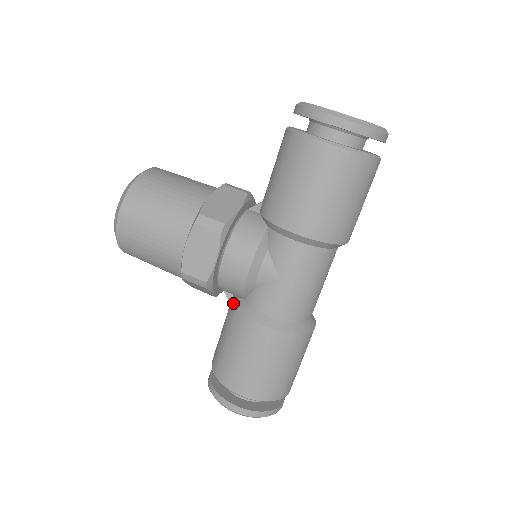
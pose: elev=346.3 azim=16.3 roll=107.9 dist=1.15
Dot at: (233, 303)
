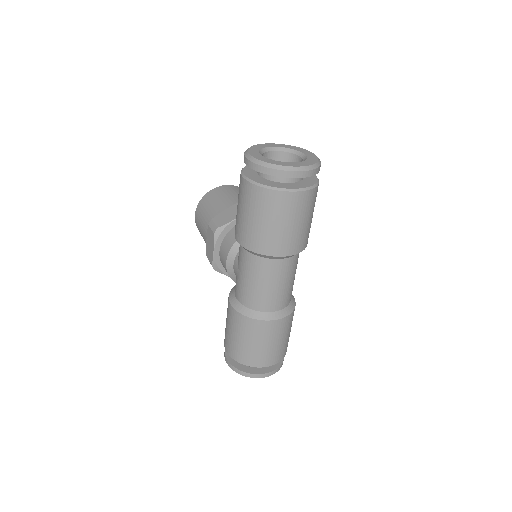
Dot at: occluded
